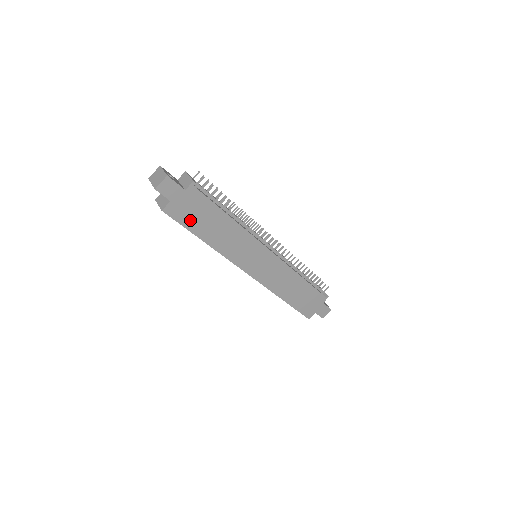
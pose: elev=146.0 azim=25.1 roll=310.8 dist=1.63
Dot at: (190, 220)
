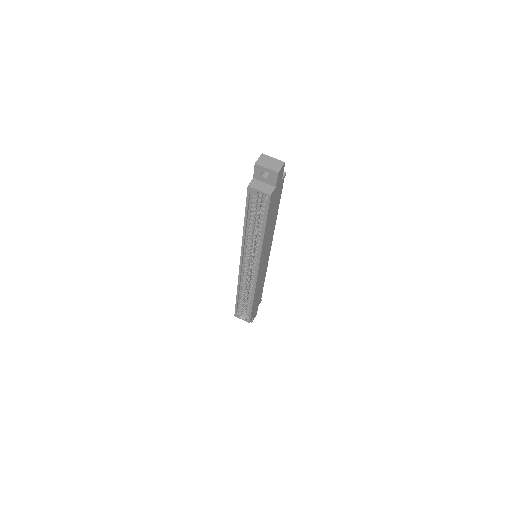
Dot at: (271, 209)
